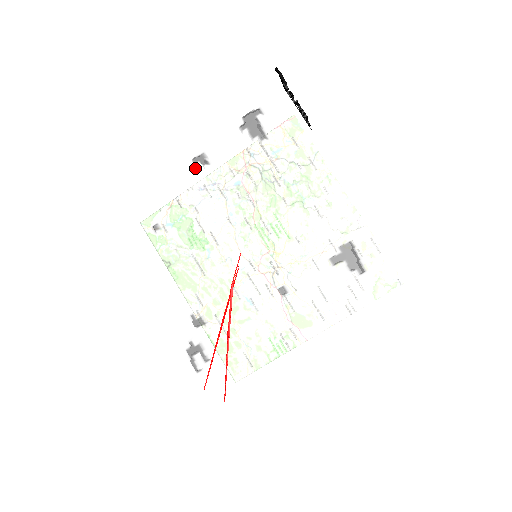
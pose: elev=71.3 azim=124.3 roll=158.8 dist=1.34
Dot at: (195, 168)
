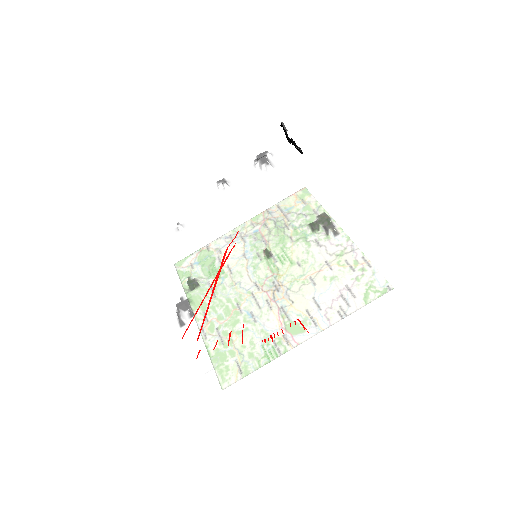
Dot at: (218, 190)
